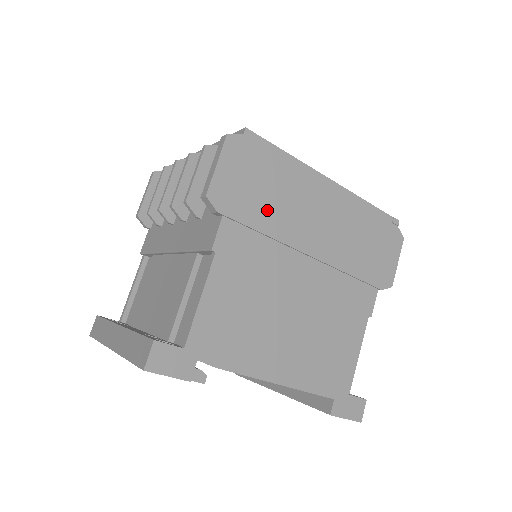
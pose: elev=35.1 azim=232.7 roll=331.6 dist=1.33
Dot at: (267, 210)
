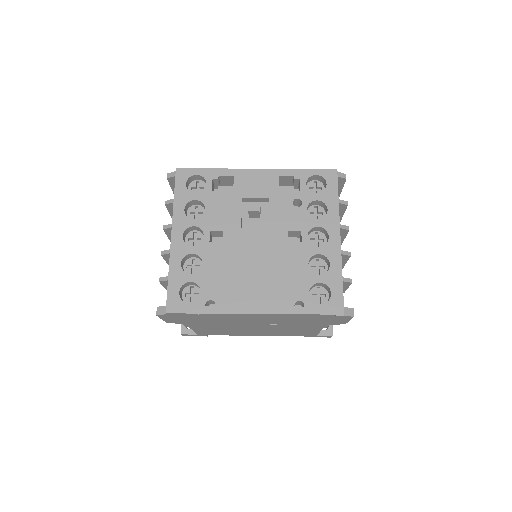
Dot at: (210, 321)
